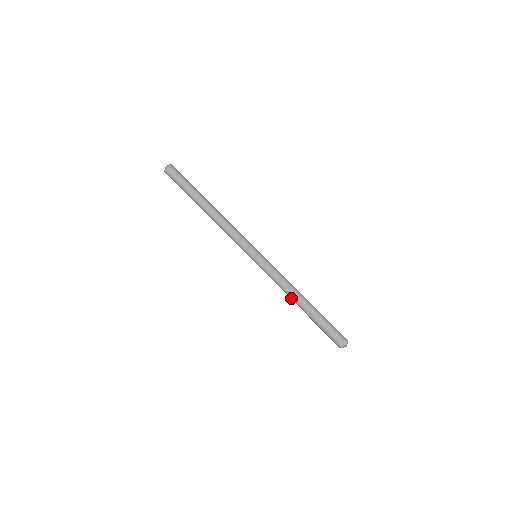
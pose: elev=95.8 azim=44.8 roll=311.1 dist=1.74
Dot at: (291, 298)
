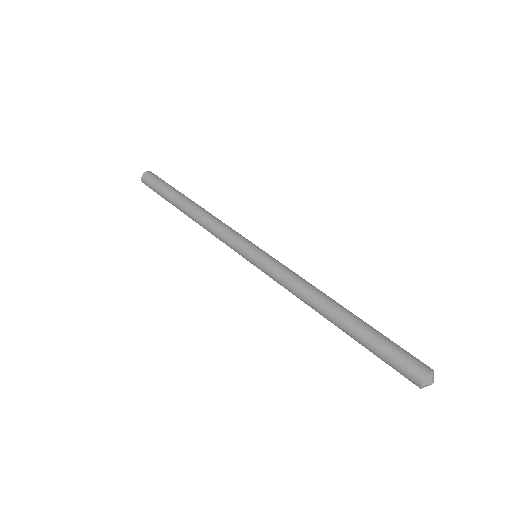
Dot at: (315, 304)
